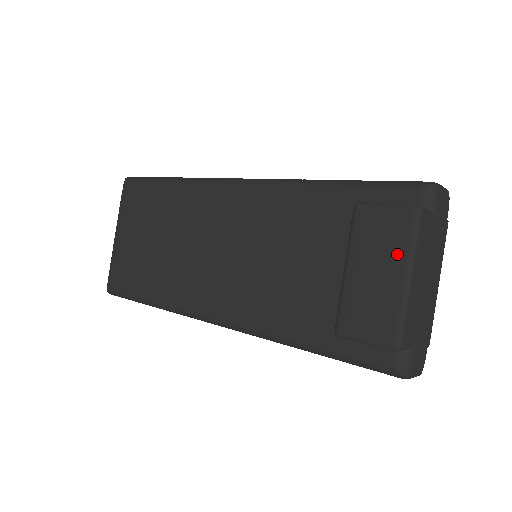
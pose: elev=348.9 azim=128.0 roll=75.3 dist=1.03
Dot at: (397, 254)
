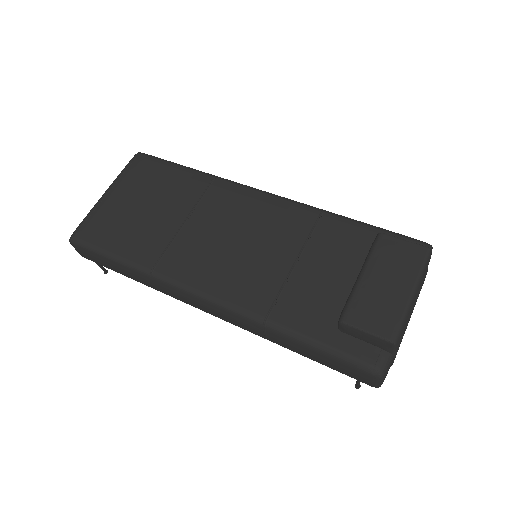
Dot at: (408, 275)
